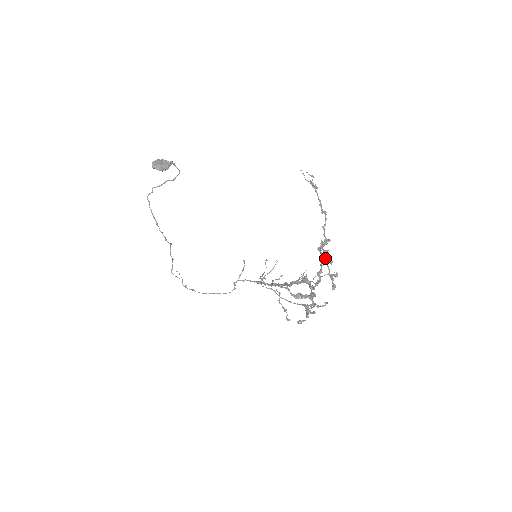
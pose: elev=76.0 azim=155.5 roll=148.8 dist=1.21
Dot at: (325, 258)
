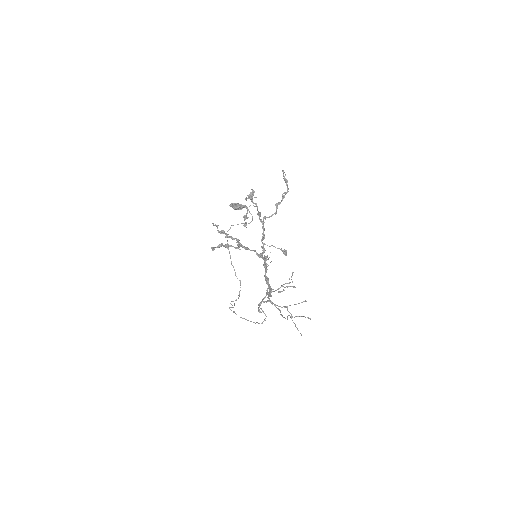
Dot at: (258, 214)
